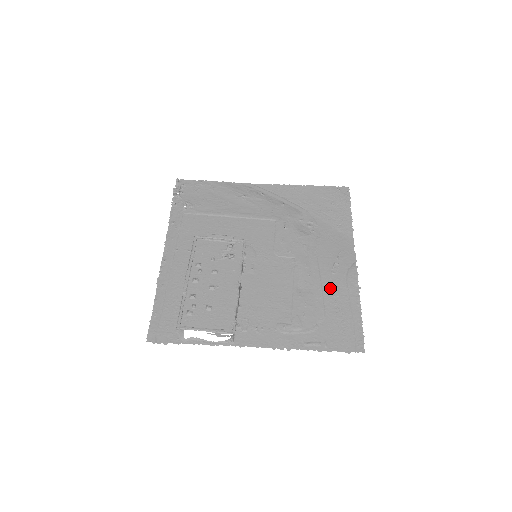
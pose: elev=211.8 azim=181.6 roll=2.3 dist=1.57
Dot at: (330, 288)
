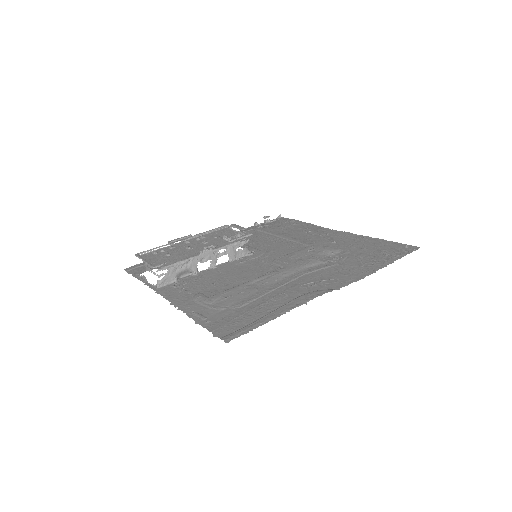
Dot at: (279, 293)
